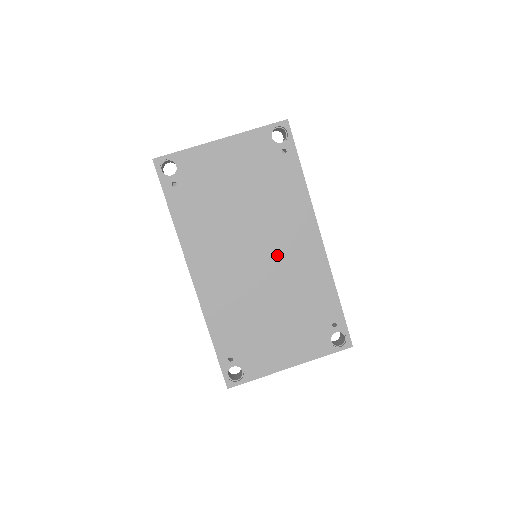
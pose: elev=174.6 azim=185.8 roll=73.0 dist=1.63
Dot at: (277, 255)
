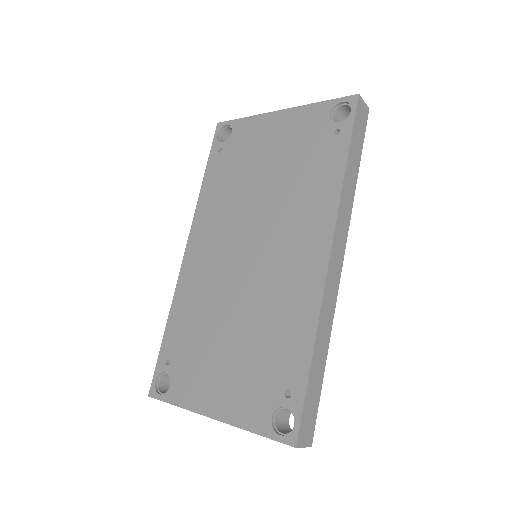
Dot at: (269, 259)
